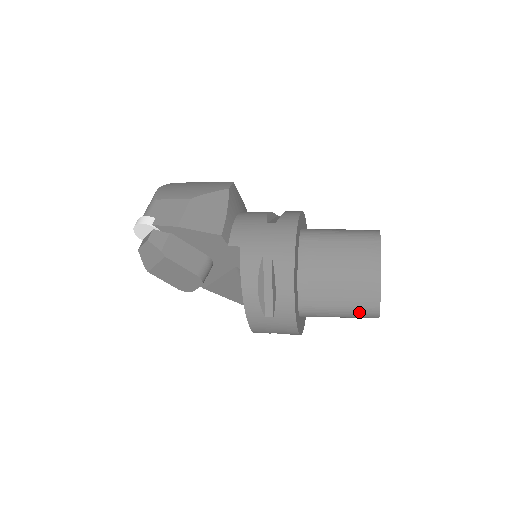
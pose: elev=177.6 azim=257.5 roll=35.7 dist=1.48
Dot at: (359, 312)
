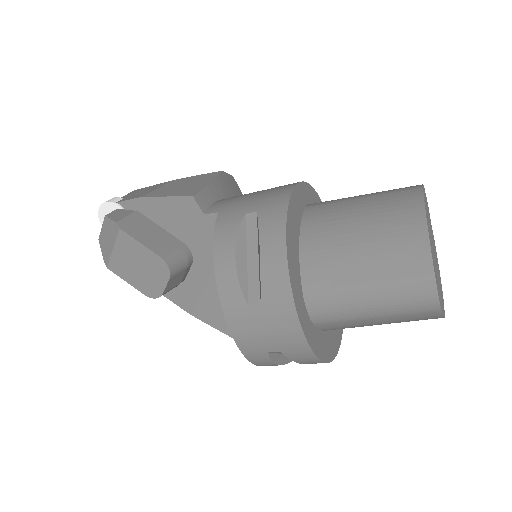
Dot at: (401, 293)
